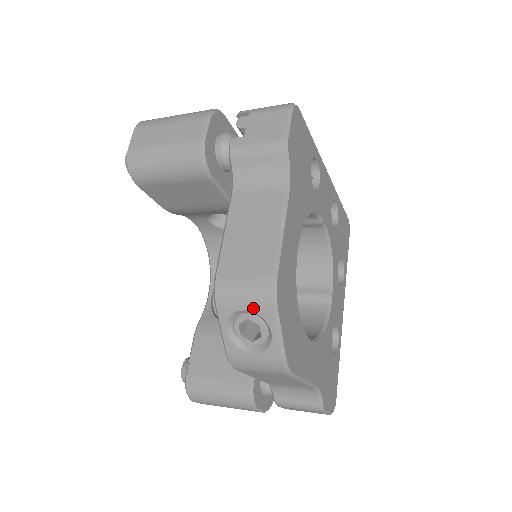
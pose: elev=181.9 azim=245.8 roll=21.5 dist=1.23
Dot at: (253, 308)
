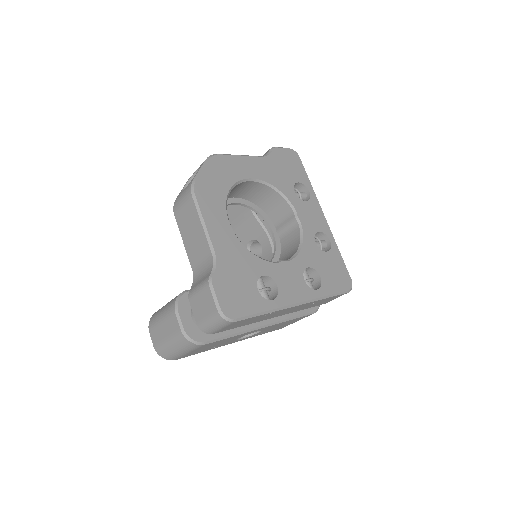
Dot at: occluded
